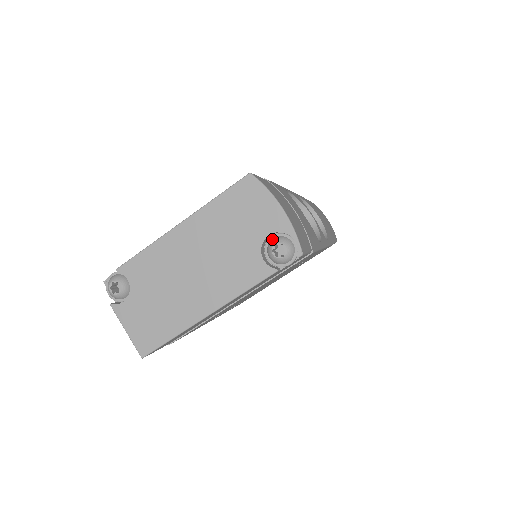
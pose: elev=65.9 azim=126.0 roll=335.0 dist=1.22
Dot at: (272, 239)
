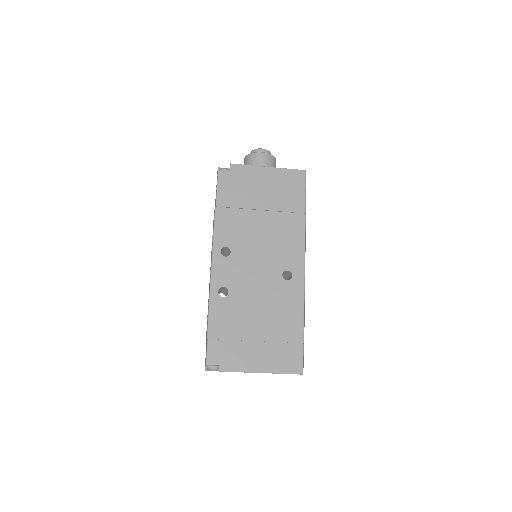
Dot at: occluded
